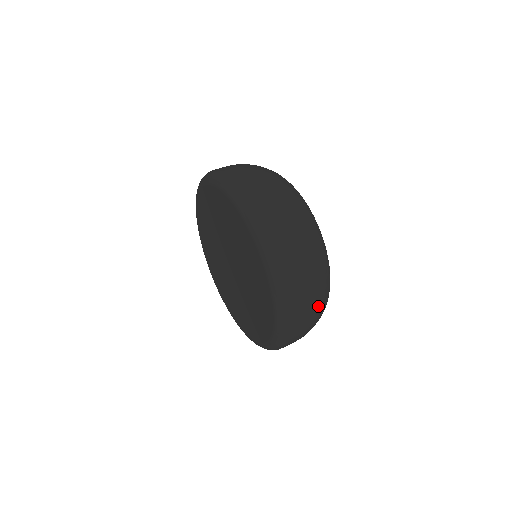
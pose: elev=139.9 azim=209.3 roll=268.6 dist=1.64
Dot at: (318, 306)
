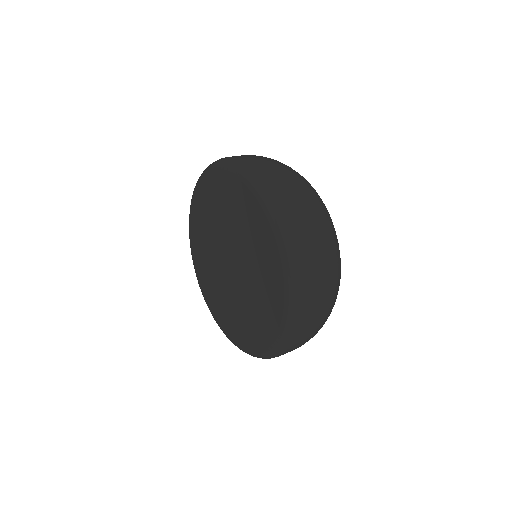
Dot at: (313, 336)
